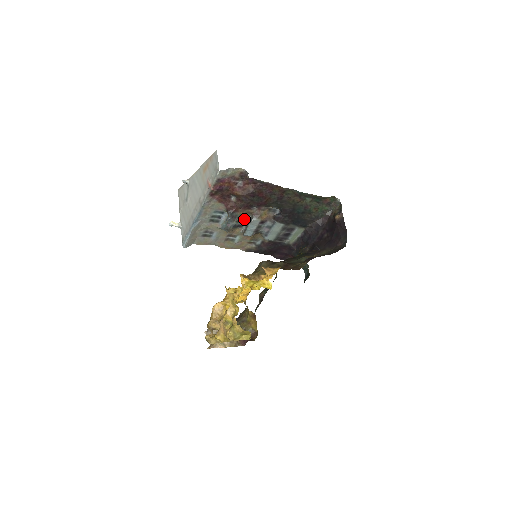
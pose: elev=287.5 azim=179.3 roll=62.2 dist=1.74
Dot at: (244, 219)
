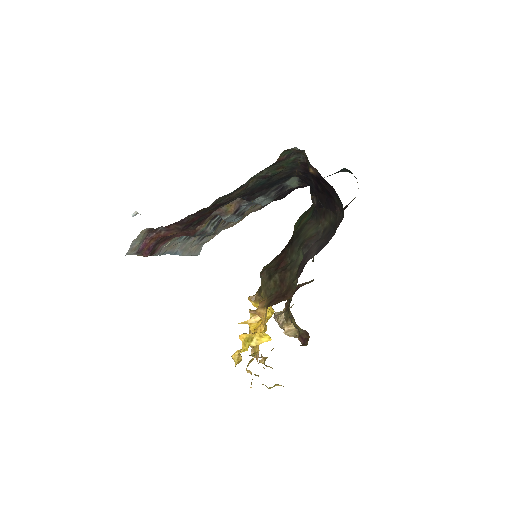
Dot at: (217, 217)
